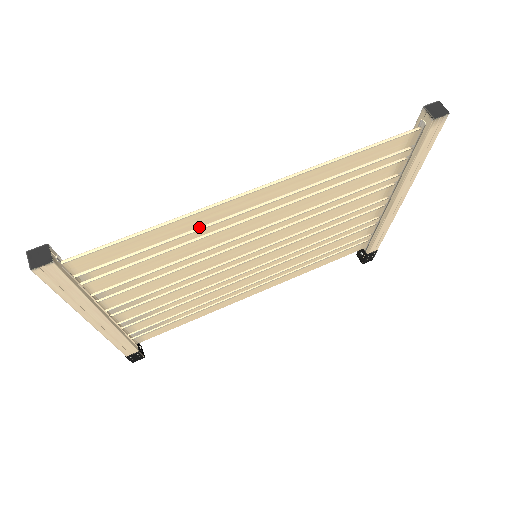
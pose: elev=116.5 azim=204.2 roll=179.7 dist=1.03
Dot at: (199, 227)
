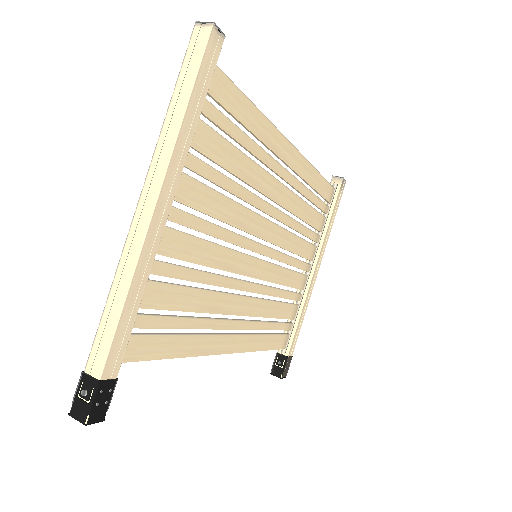
Dot at: (261, 149)
